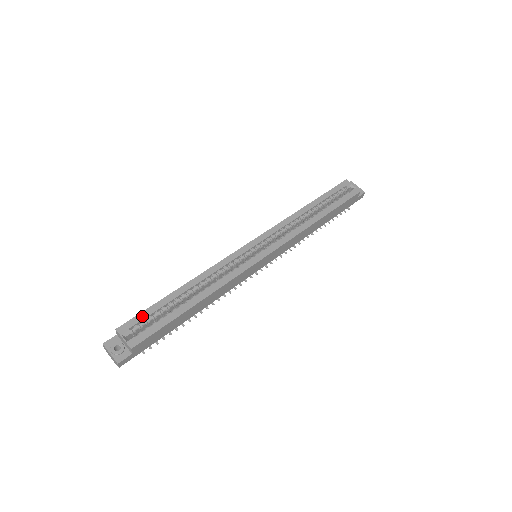
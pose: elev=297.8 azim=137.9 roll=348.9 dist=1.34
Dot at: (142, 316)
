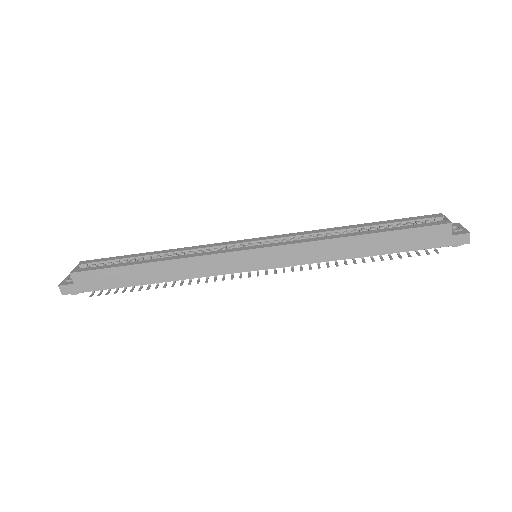
Dot at: (106, 259)
